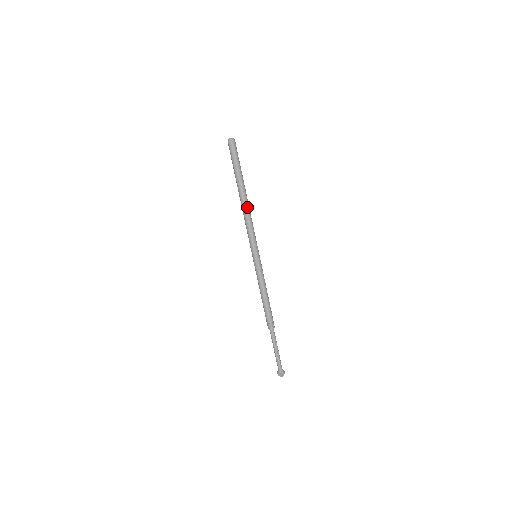
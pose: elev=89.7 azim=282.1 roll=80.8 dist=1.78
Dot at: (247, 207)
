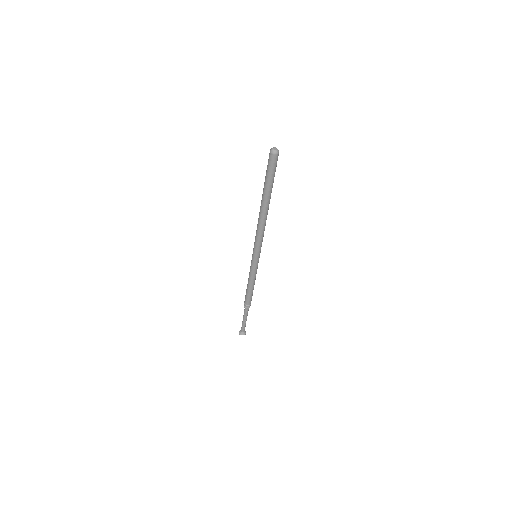
Dot at: (265, 219)
